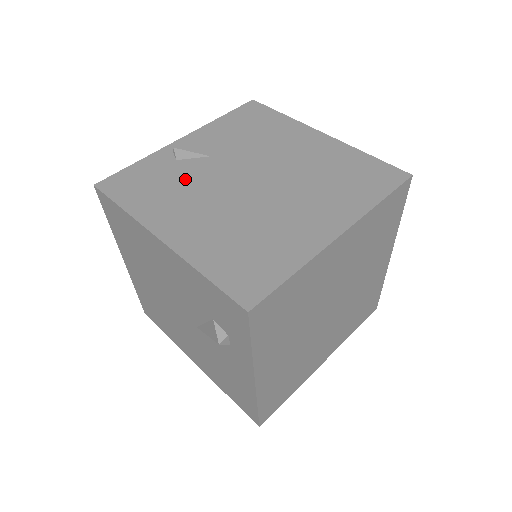
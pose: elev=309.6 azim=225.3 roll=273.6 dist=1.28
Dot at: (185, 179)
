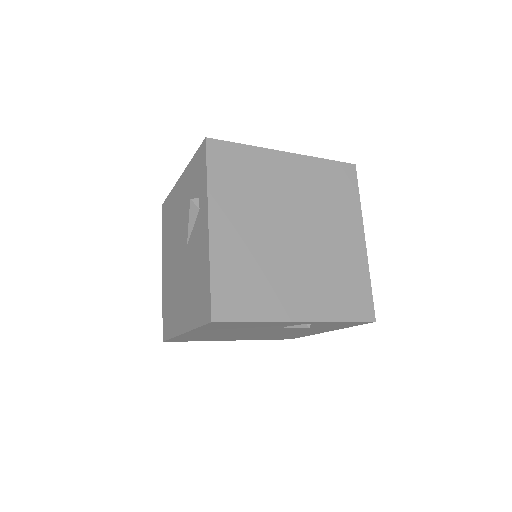
Dot at: occluded
